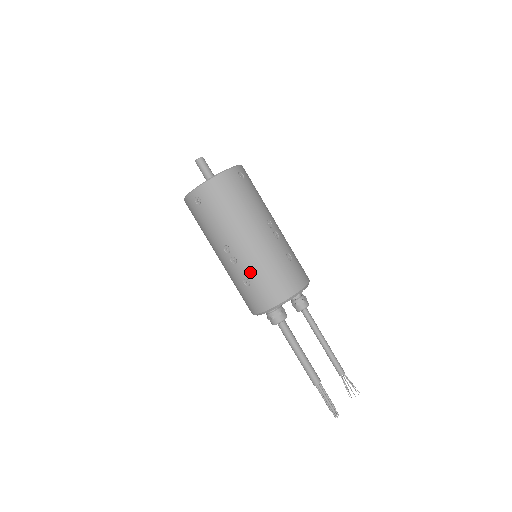
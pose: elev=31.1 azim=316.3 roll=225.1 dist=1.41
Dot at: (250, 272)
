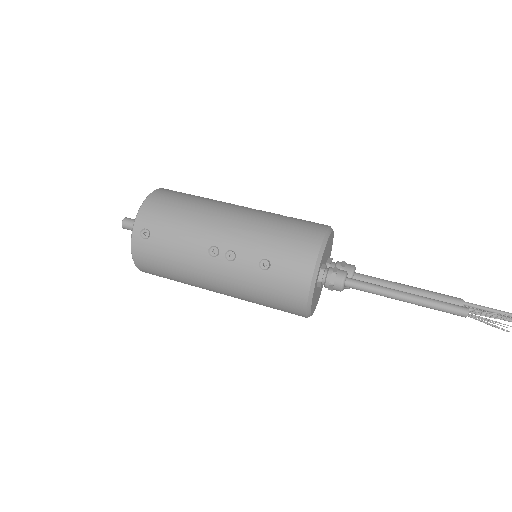
Dot at: occluded
